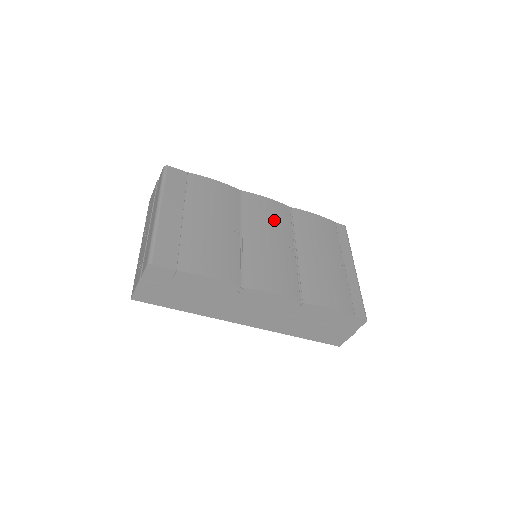
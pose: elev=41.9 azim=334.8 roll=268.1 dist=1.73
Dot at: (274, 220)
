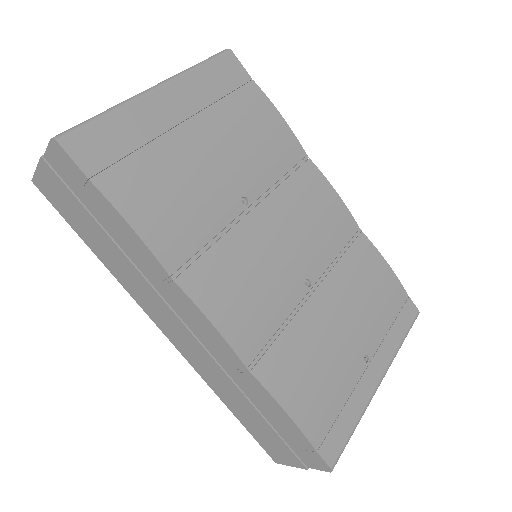
Dot at: (319, 227)
